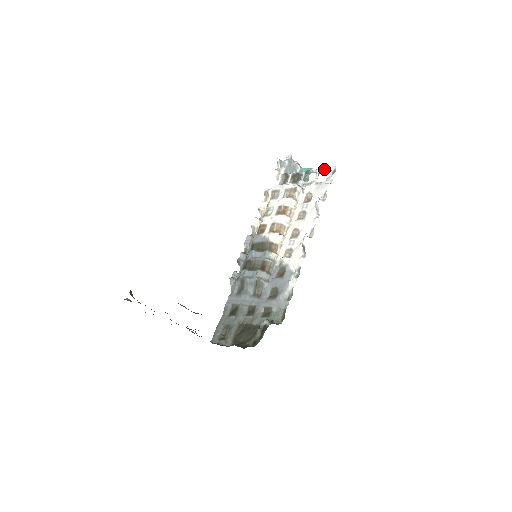
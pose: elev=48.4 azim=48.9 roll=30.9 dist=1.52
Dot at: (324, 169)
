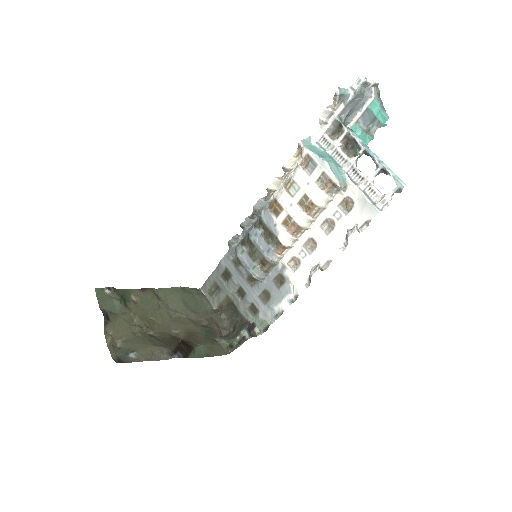
Dot at: (389, 174)
